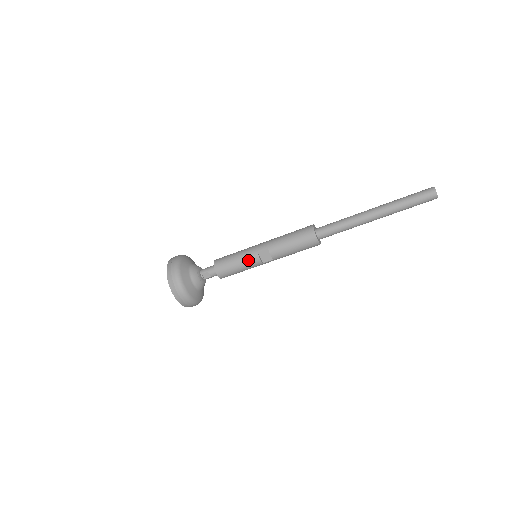
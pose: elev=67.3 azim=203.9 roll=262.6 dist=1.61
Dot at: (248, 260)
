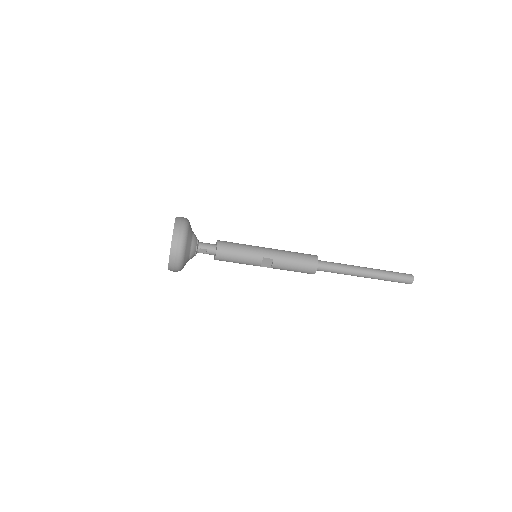
Dot at: (251, 260)
